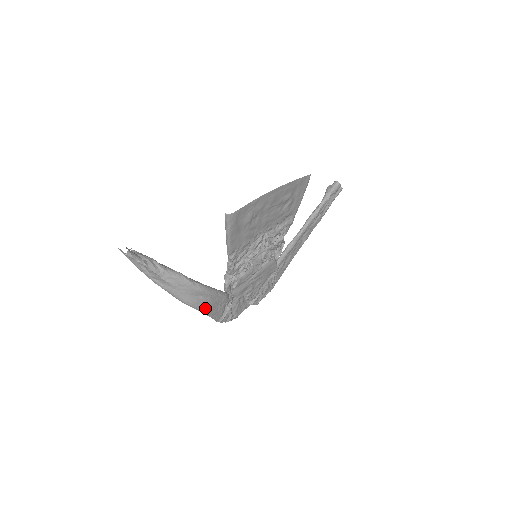
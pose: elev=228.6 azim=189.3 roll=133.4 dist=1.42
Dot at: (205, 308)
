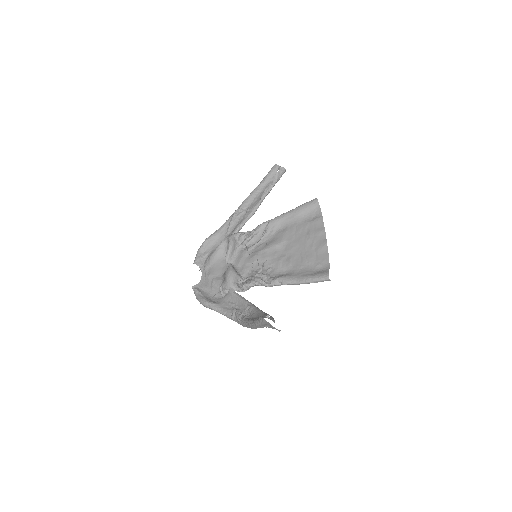
Dot at: occluded
